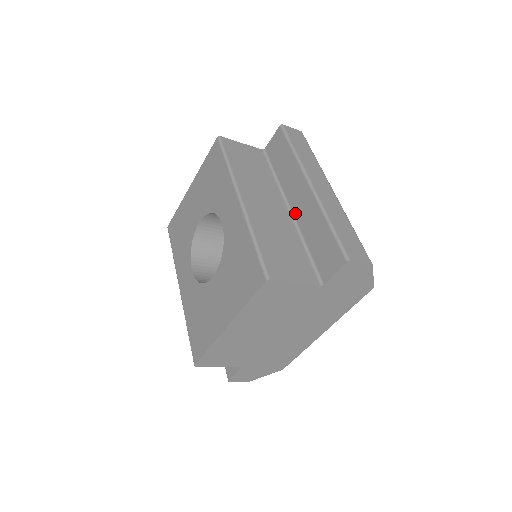
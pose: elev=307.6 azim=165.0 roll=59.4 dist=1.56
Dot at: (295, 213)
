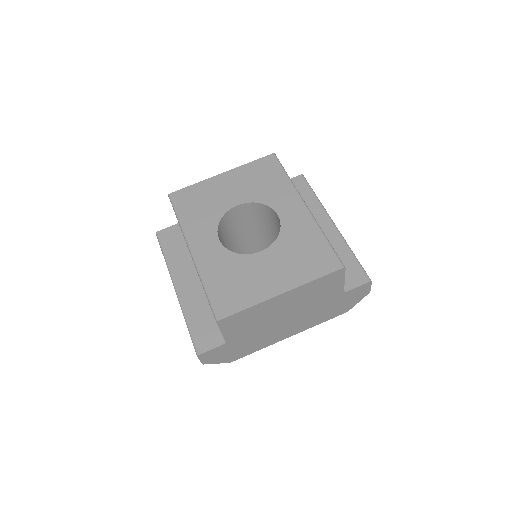
Dot at: occluded
